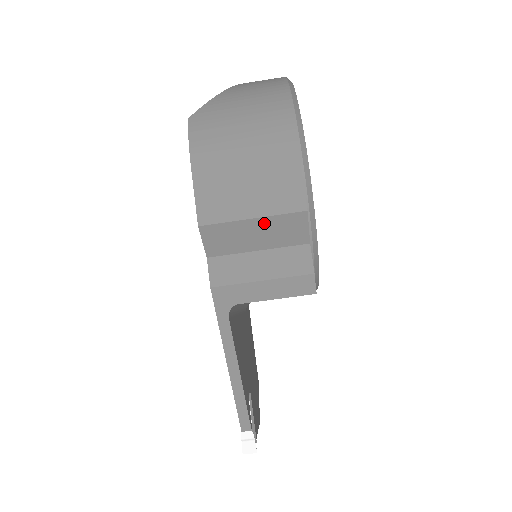
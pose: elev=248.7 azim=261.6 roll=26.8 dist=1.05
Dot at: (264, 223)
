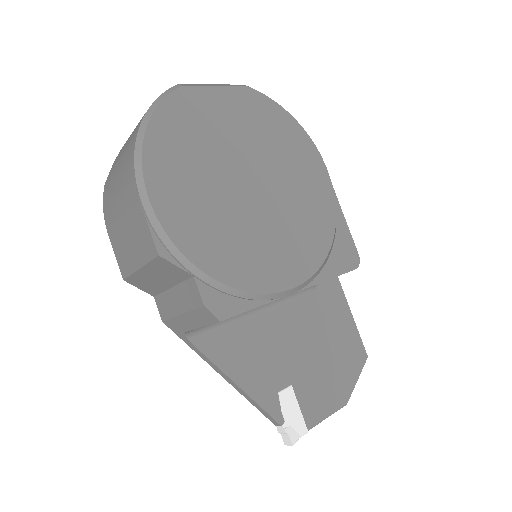
Dot at: (149, 270)
